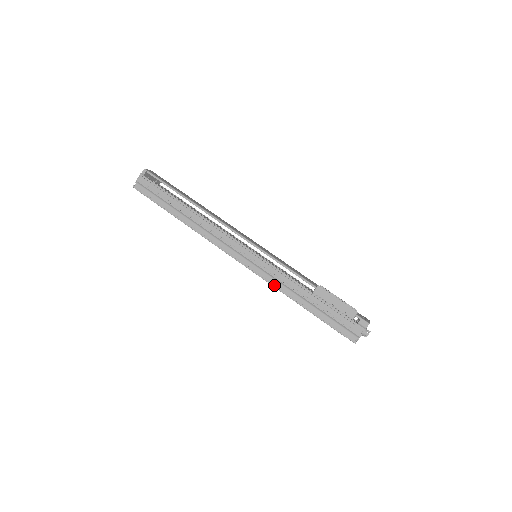
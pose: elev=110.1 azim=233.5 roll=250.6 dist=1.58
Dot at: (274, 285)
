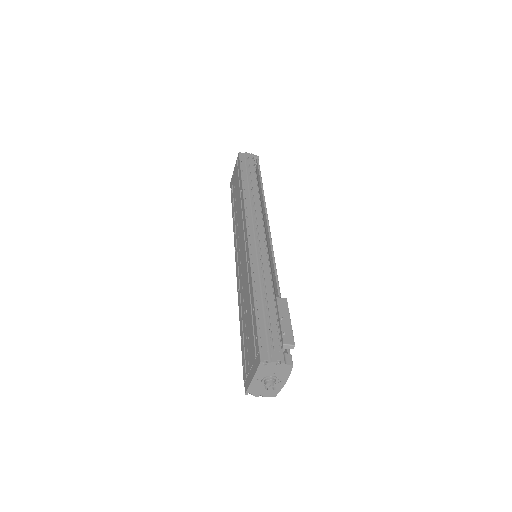
Dot at: (252, 265)
